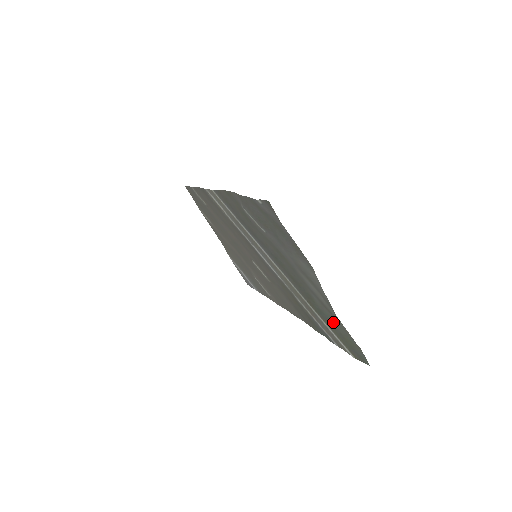
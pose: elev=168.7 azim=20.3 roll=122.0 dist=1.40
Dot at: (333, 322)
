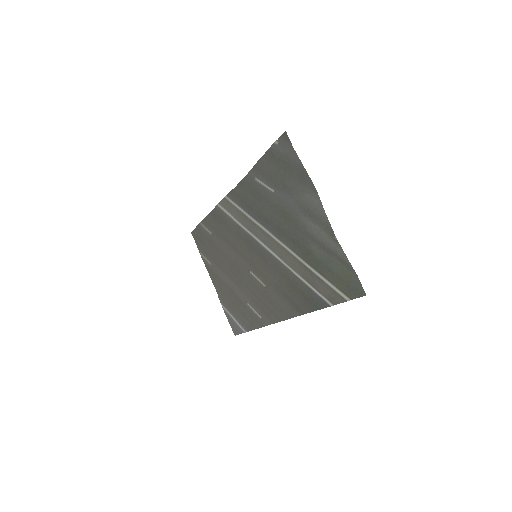
Dot at: (330, 265)
